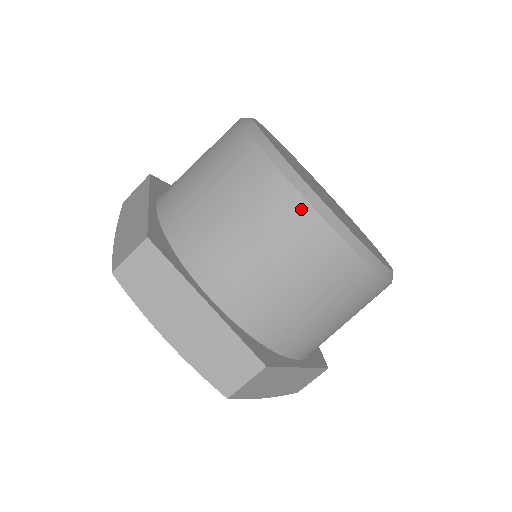
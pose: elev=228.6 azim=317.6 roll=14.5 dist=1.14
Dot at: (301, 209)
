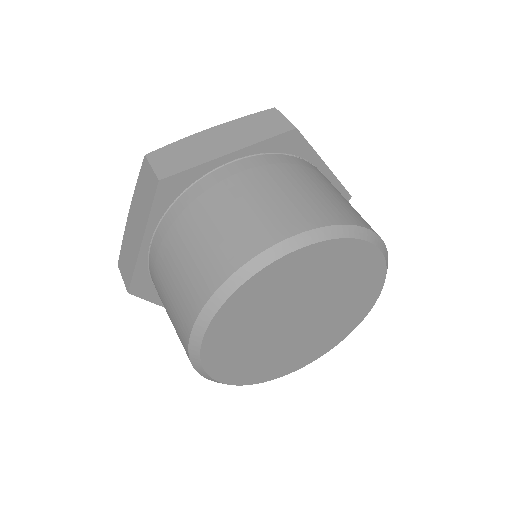
Dot at: occluded
